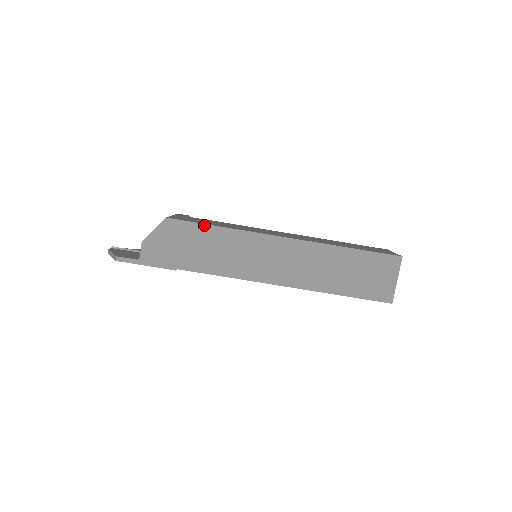
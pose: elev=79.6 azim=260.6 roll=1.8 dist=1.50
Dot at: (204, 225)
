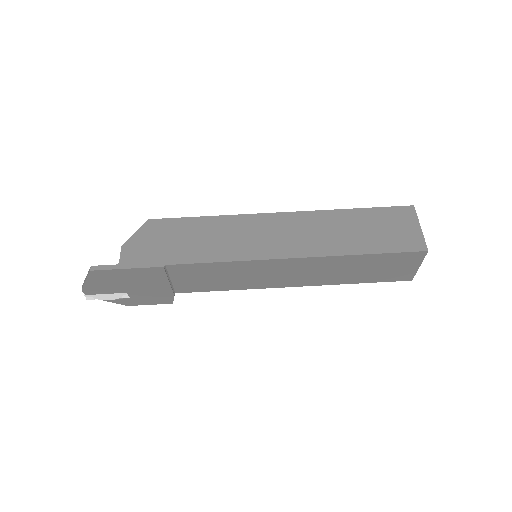
Dot at: (191, 218)
